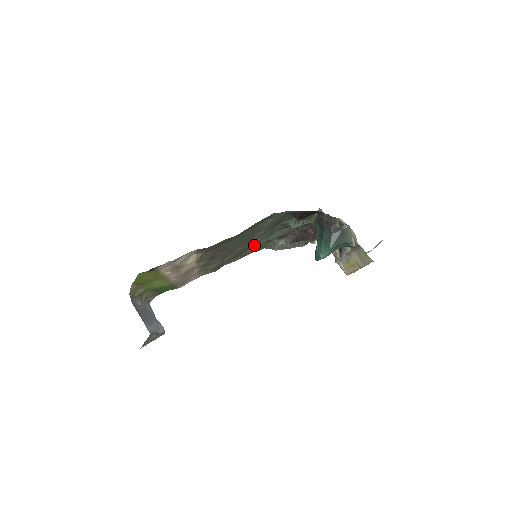
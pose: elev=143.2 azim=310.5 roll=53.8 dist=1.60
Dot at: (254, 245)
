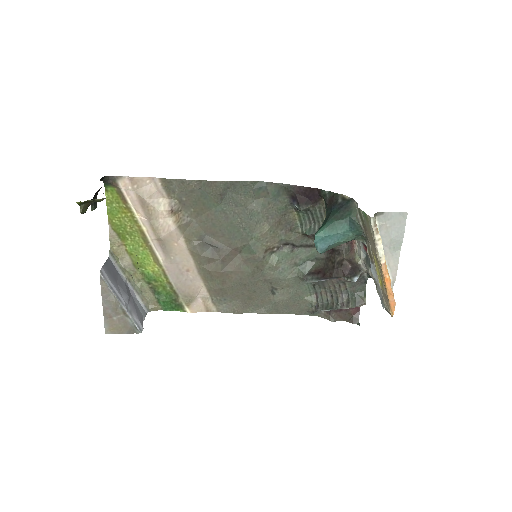
Dot at: (277, 276)
